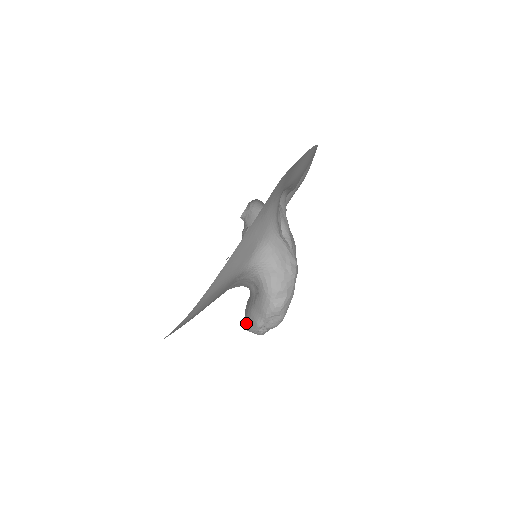
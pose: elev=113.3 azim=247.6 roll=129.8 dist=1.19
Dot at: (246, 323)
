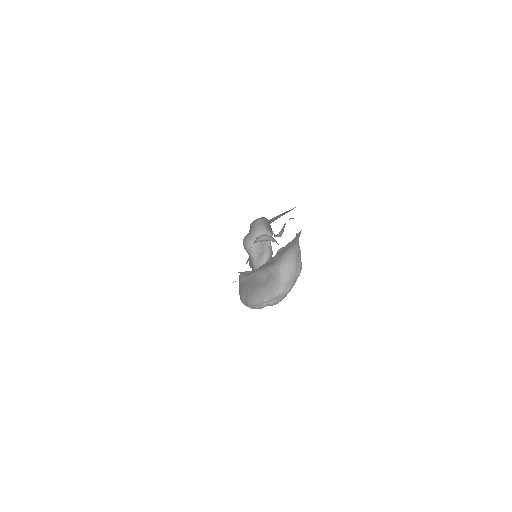
Dot at: (250, 298)
